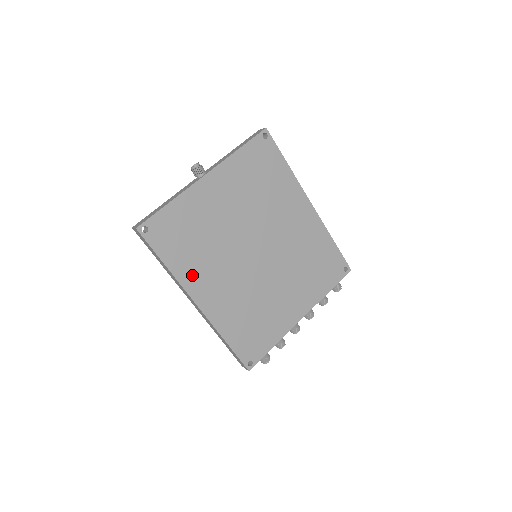
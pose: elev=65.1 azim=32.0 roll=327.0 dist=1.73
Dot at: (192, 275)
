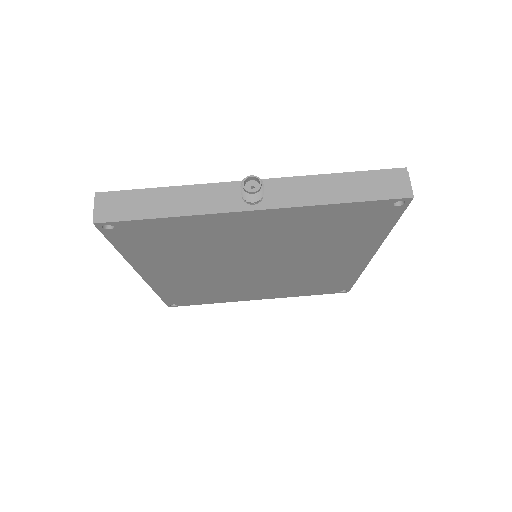
Dot at: (153, 263)
